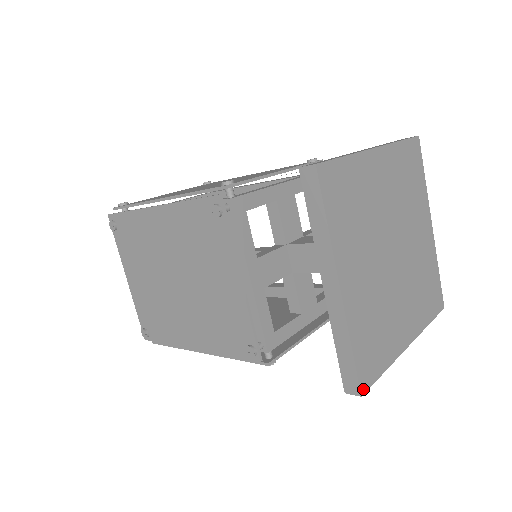
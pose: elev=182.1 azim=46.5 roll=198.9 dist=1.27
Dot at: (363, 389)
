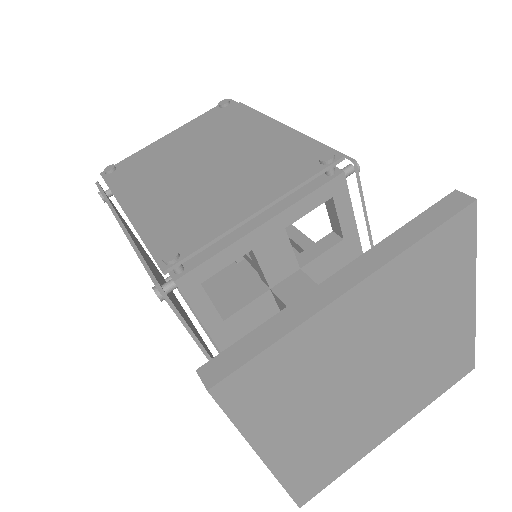
Dot at: (303, 503)
